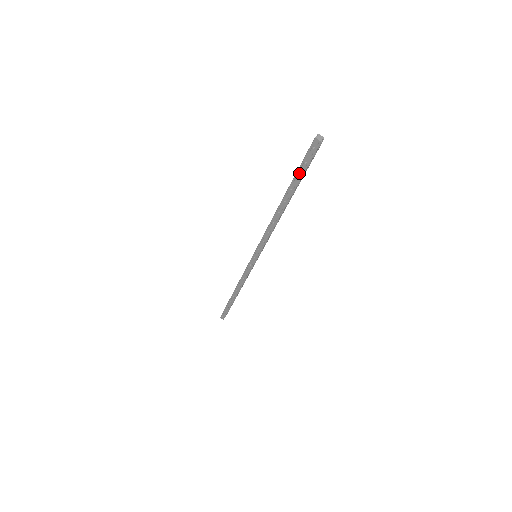
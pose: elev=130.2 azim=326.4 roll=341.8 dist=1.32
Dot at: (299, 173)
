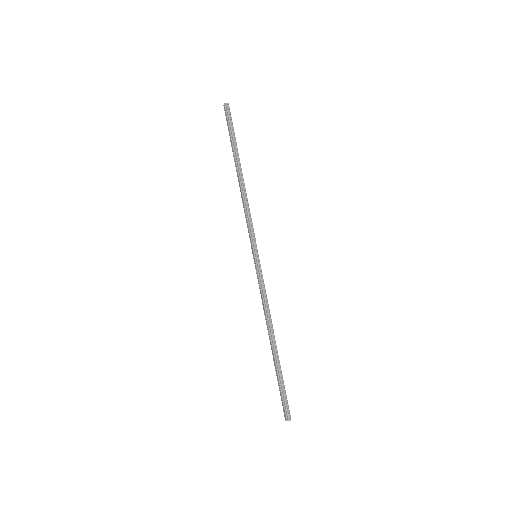
Dot at: (230, 137)
